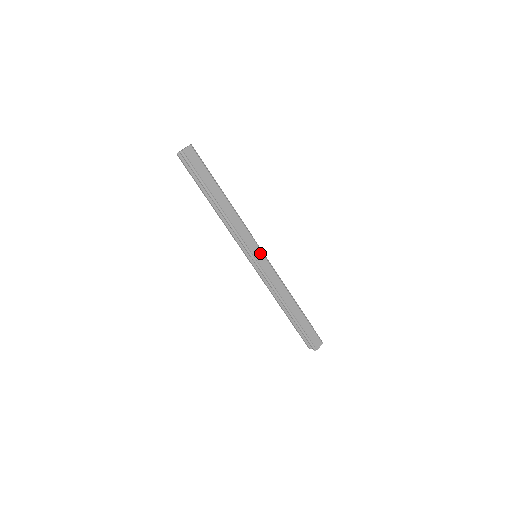
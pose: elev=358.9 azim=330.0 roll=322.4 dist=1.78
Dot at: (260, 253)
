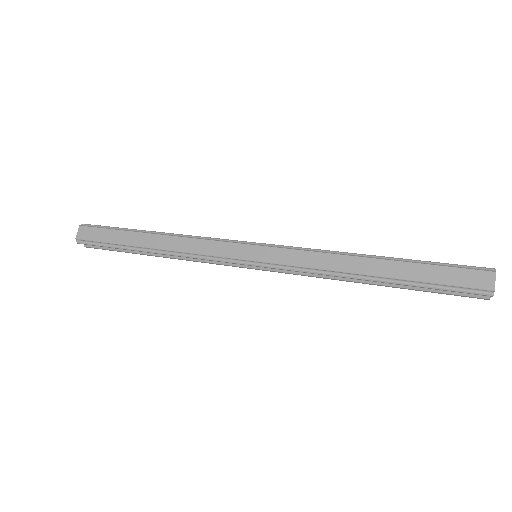
Dot at: (250, 248)
